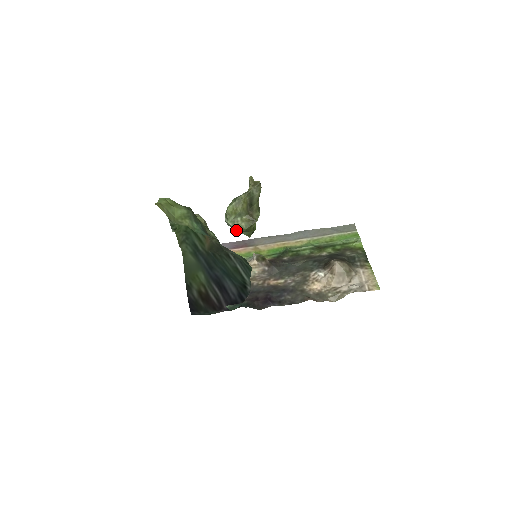
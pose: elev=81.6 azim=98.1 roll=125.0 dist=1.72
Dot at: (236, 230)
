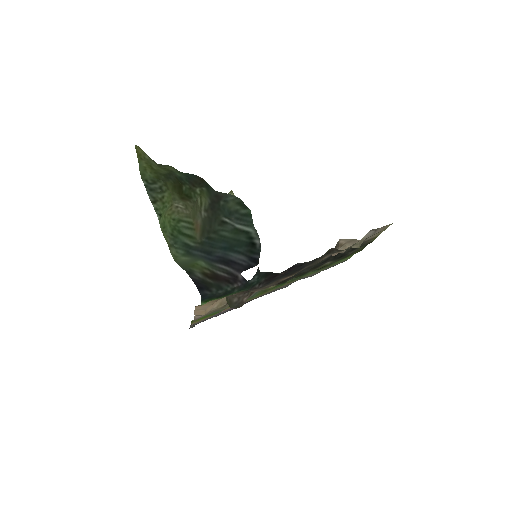
Dot at: occluded
